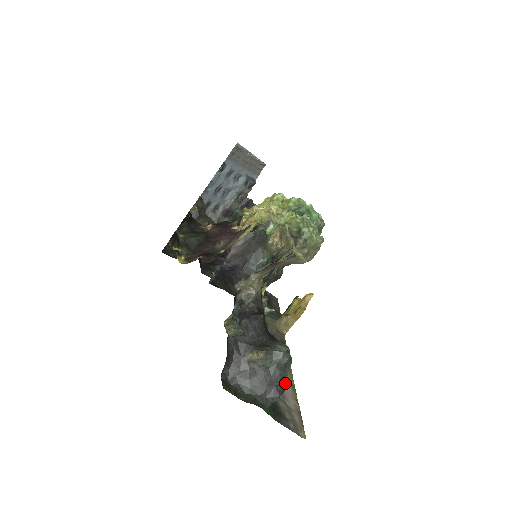
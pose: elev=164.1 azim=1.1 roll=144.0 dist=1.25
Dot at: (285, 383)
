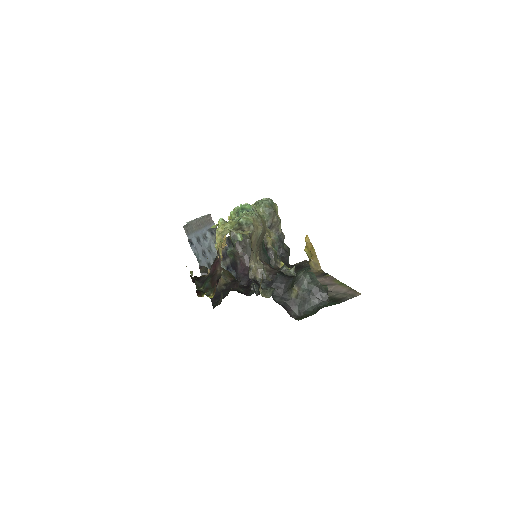
Dot at: (324, 286)
